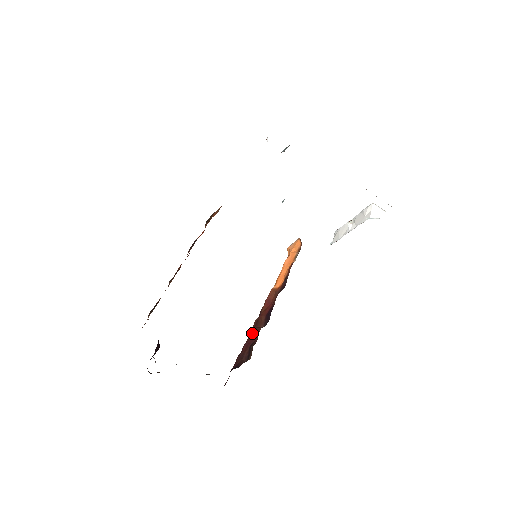
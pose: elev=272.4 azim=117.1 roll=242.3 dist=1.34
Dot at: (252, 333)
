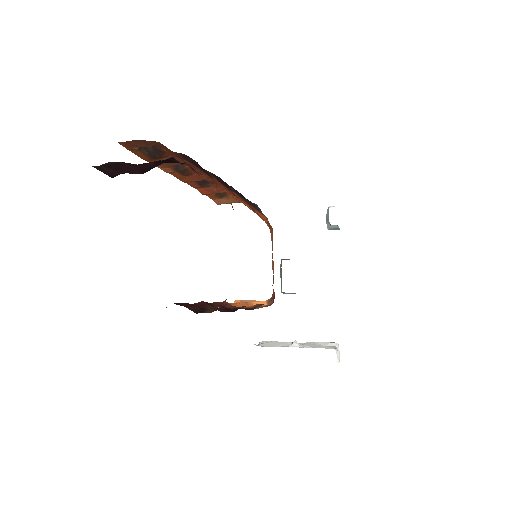
Dot at: (201, 303)
